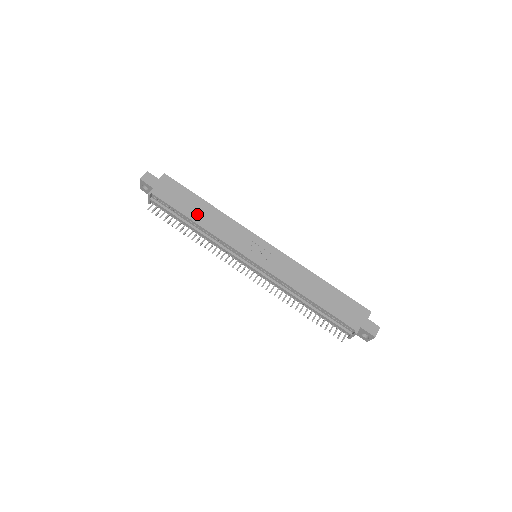
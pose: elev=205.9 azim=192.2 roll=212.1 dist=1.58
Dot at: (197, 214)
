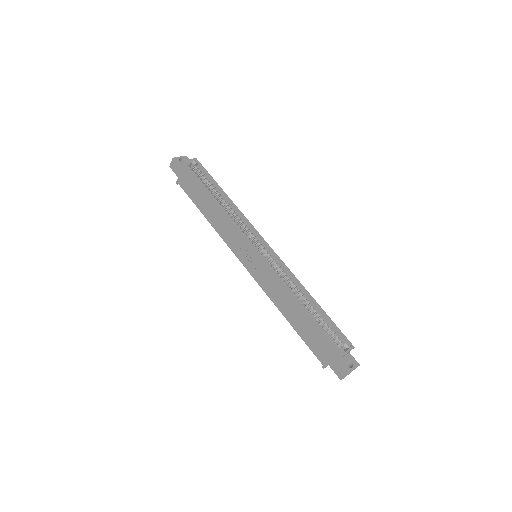
Dot at: (206, 209)
